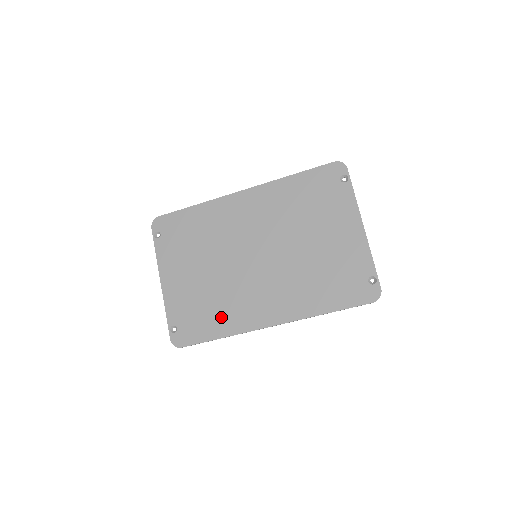
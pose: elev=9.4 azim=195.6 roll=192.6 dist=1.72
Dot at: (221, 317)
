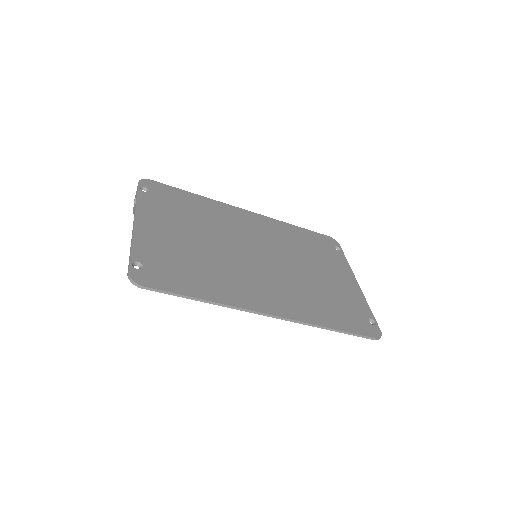
Dot at: (209, 282)
